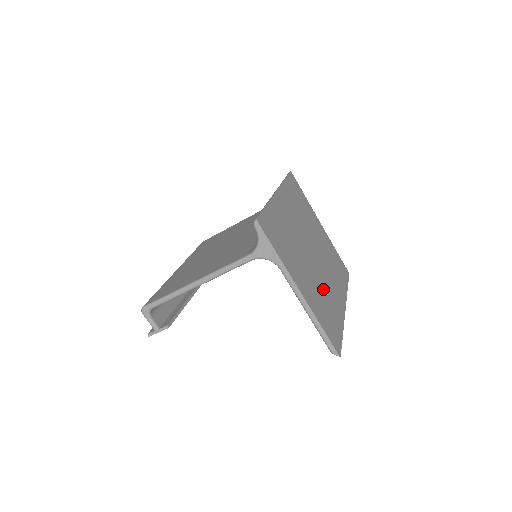
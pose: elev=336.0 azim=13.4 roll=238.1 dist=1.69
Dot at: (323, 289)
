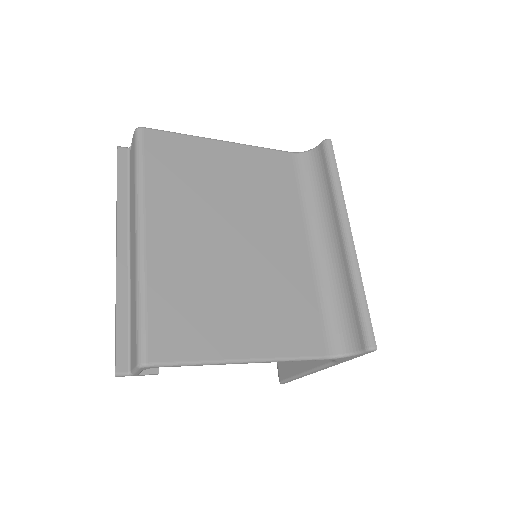
Dot at: occluded
